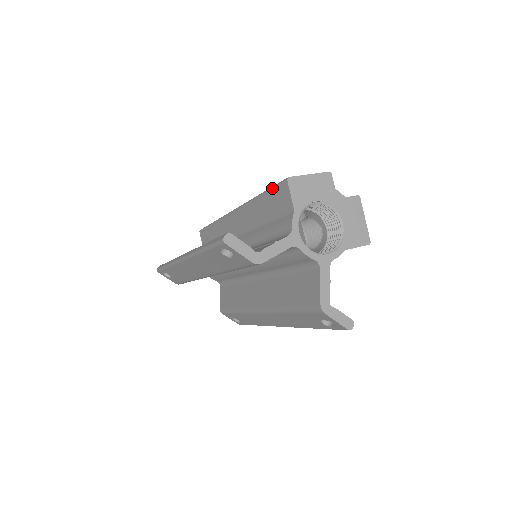
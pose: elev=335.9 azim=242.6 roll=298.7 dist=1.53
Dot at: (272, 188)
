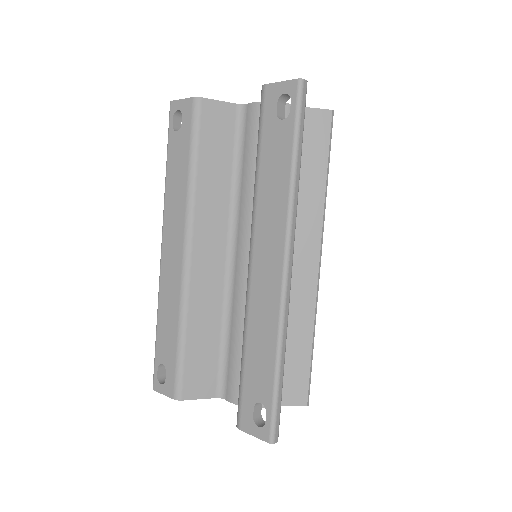
Dot at: occluded
